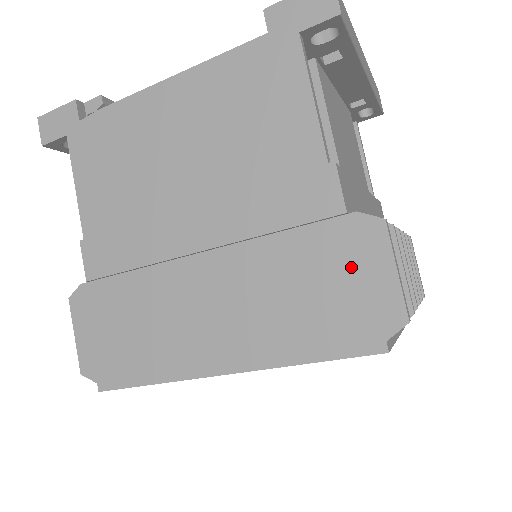
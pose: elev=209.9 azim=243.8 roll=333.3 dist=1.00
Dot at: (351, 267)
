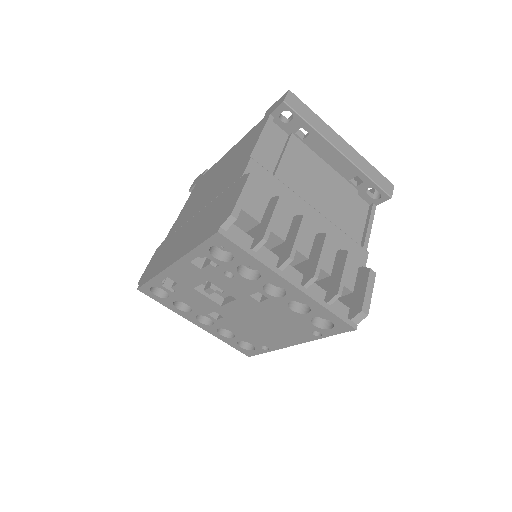
Dot at: (230, 198)
